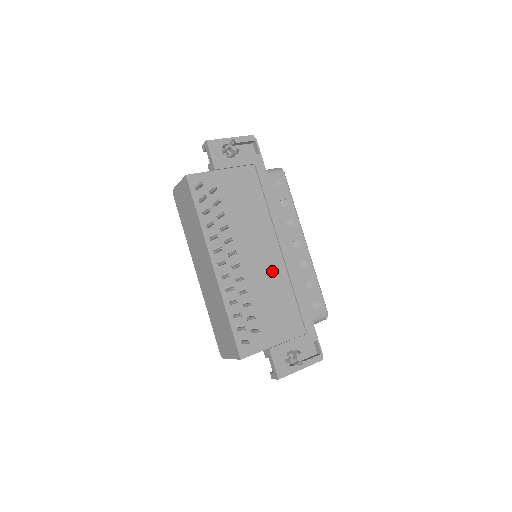
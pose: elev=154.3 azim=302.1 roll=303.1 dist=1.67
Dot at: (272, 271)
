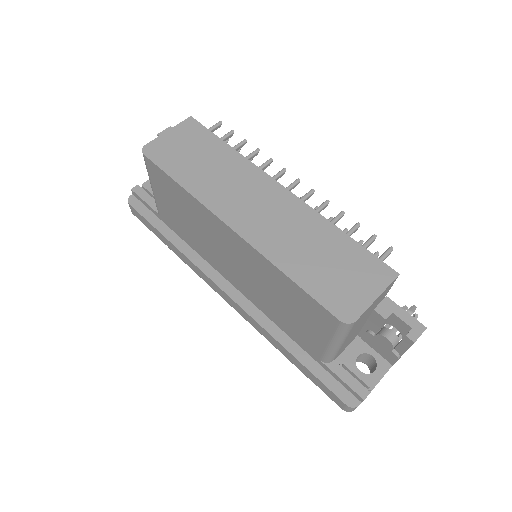
Dot at: occluded
